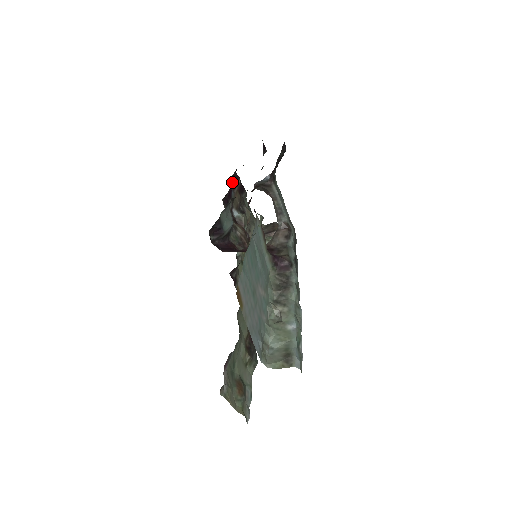
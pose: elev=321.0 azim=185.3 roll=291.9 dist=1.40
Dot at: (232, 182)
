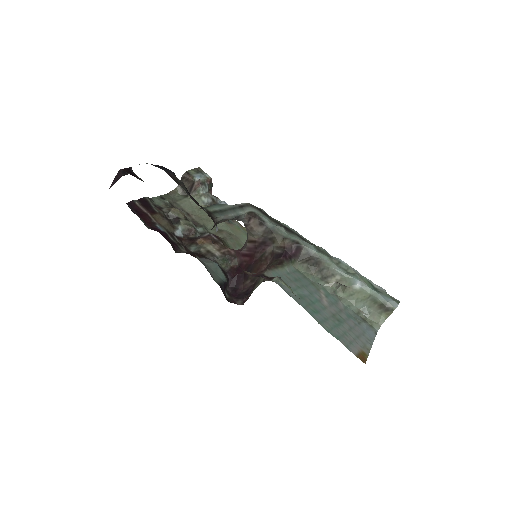
Dot at: (144, 220)
